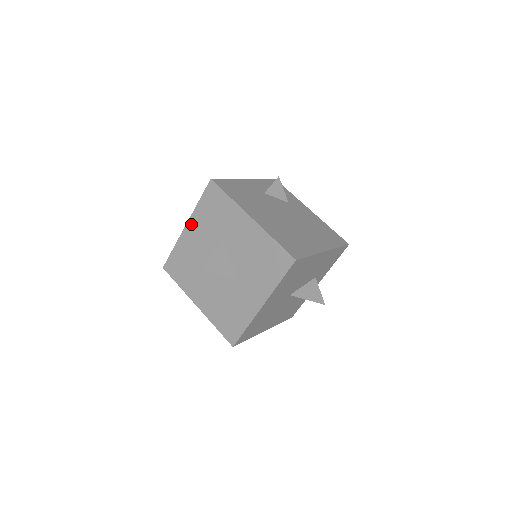
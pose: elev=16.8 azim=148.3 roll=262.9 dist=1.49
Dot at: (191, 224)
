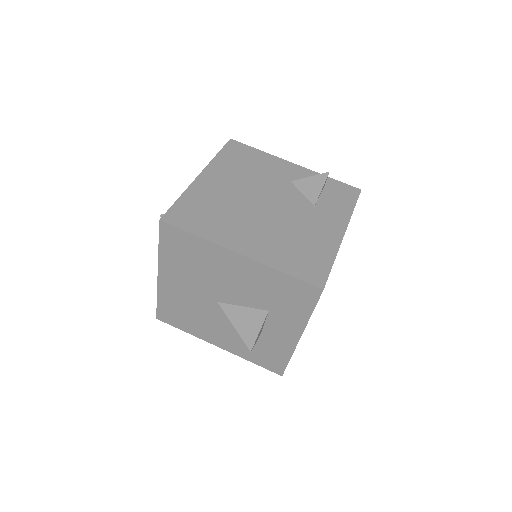
Dot at: occluded
